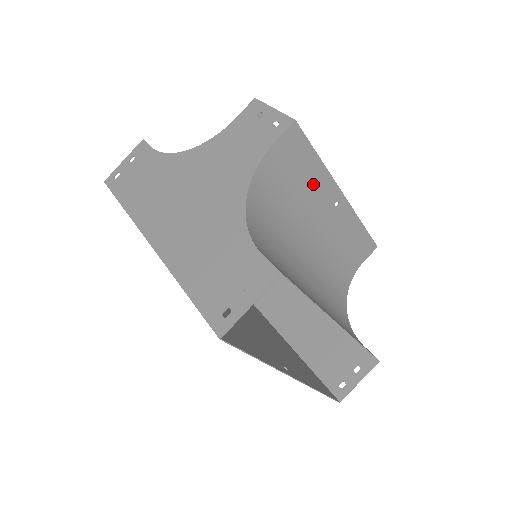
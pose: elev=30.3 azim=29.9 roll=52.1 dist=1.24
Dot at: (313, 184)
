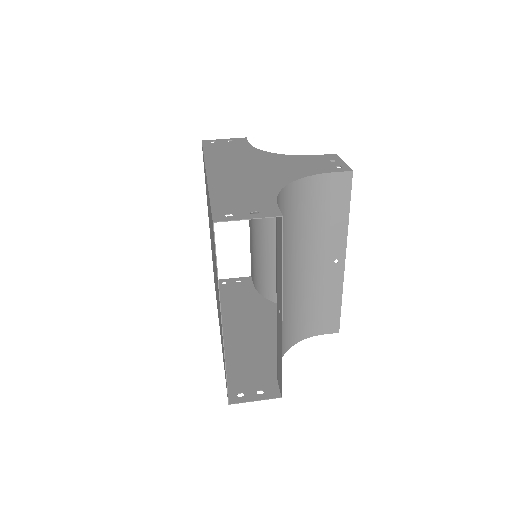
Dot at: (332, 228)
